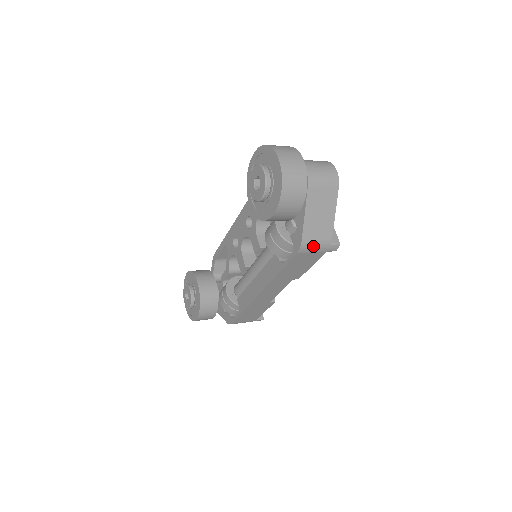
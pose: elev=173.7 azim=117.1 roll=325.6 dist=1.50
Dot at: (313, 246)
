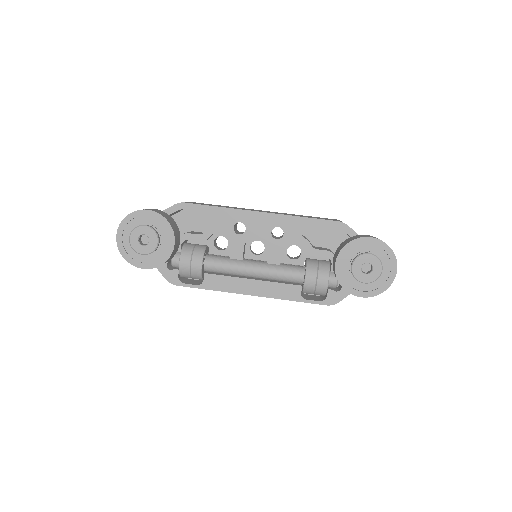
Dot at: occluded
